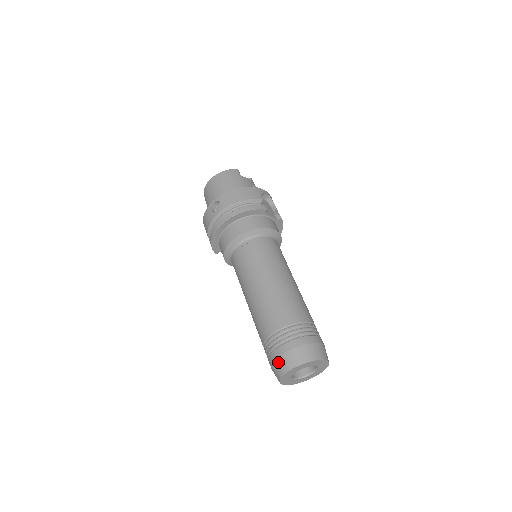
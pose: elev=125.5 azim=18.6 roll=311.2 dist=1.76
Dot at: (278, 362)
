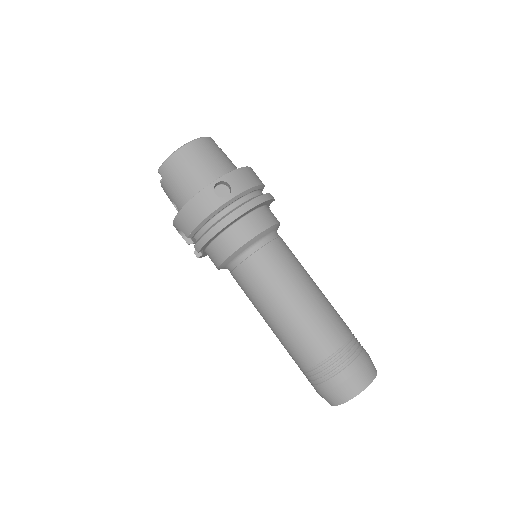
Dot at: (349, 383)
